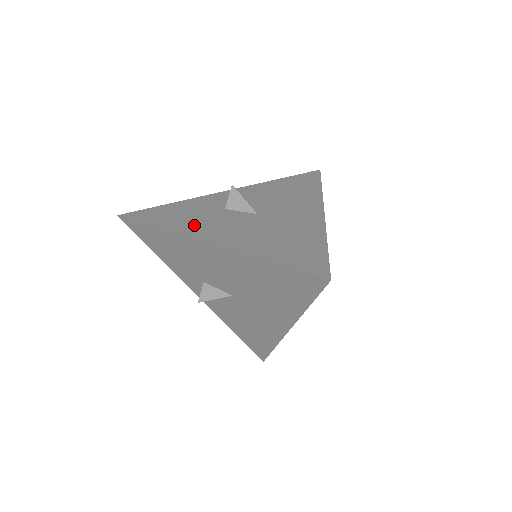
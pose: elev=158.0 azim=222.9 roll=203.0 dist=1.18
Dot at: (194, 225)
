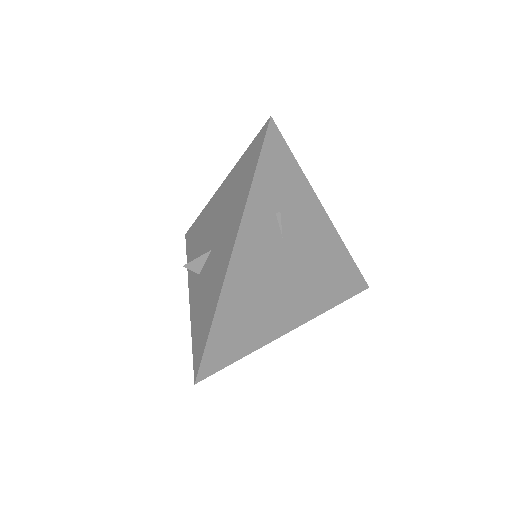
Dot at: occluded
